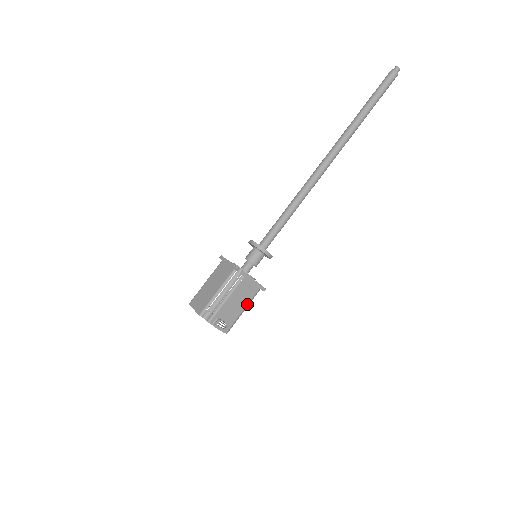
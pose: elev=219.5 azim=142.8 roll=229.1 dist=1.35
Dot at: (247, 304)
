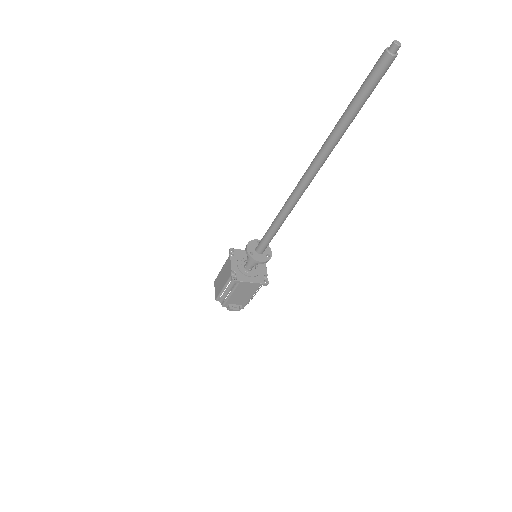
Dot at: (253, 294)
